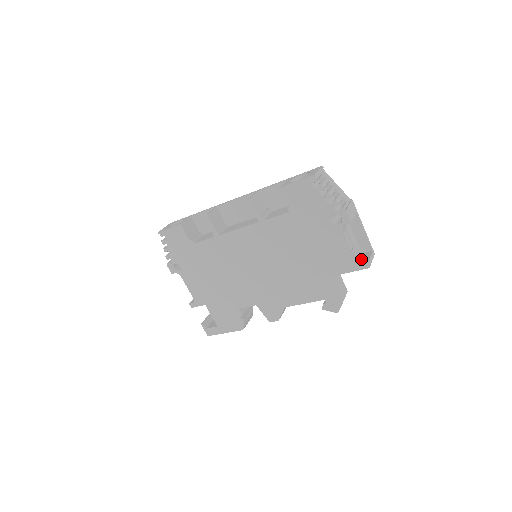
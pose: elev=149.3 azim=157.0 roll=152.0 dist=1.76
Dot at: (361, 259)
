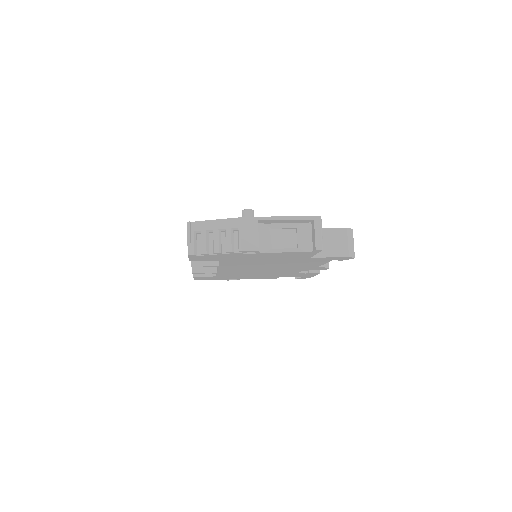
Dot at: (311, 240)
